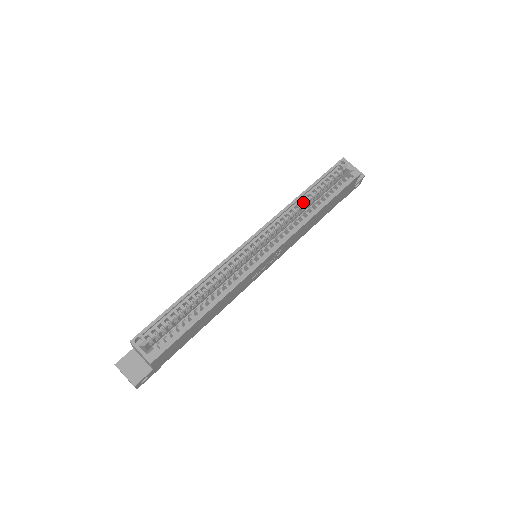
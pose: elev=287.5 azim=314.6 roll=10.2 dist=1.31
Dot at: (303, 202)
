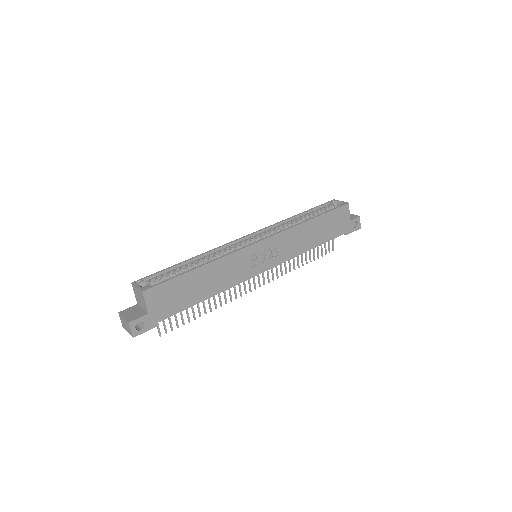
Dot at: (297, 220)
